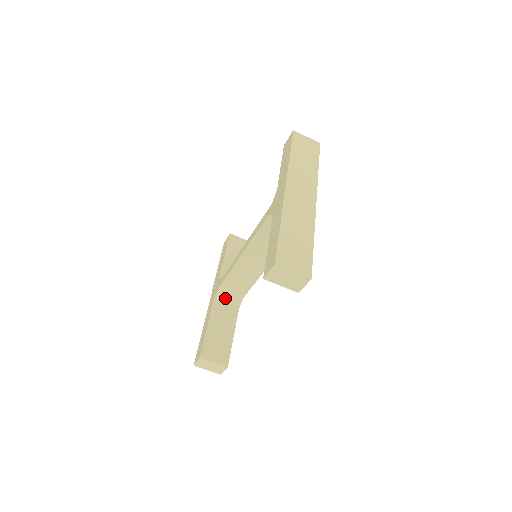
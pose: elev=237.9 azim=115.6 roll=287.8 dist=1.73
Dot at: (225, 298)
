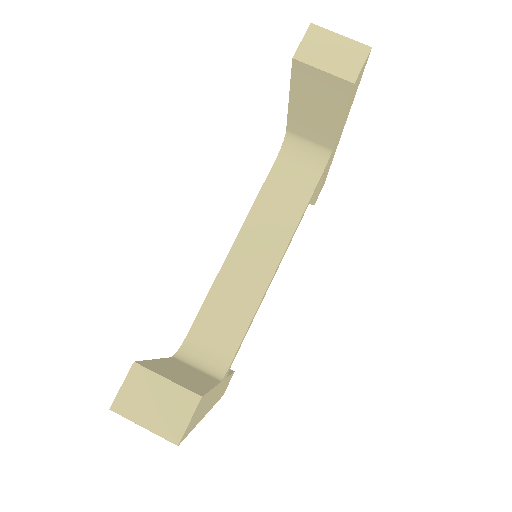
Dot at: (194, 360)
